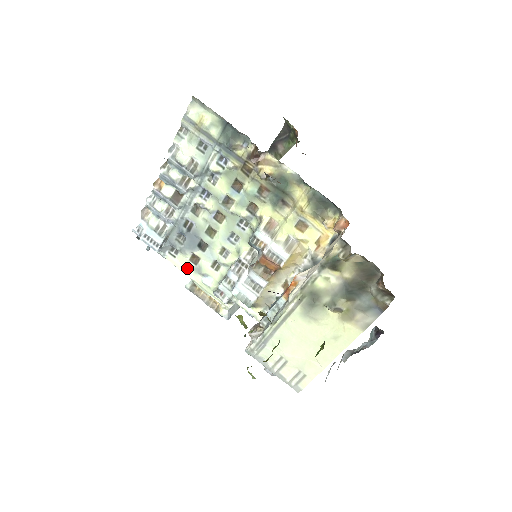
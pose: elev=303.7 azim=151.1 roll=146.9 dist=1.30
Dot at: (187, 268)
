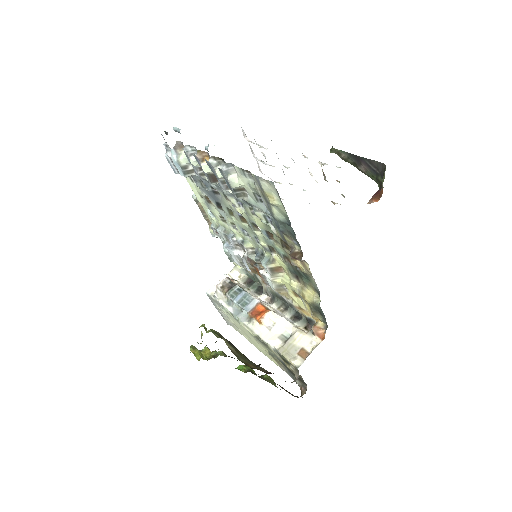
Dot at: (199, 195)
